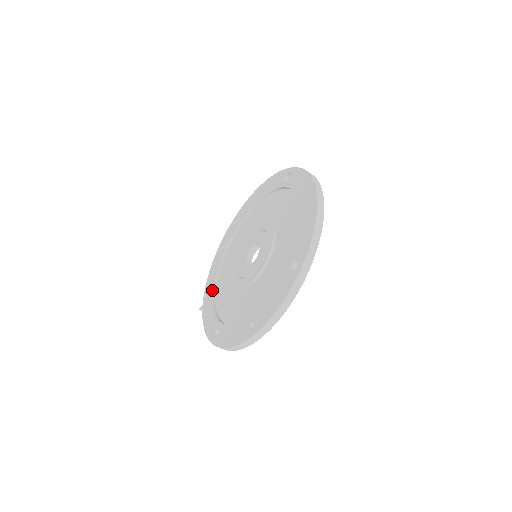
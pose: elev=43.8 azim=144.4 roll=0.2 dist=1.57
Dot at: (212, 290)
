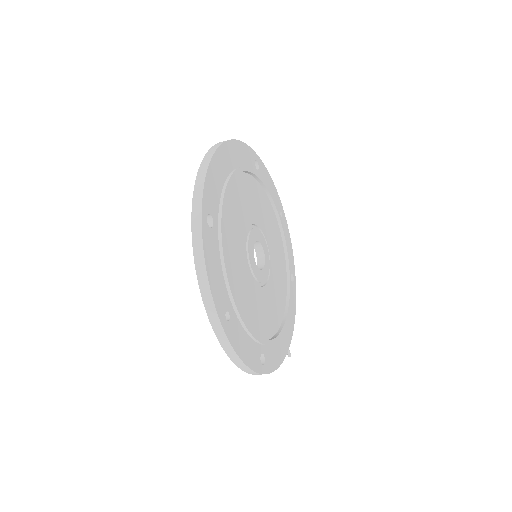
Dot at: occluded
